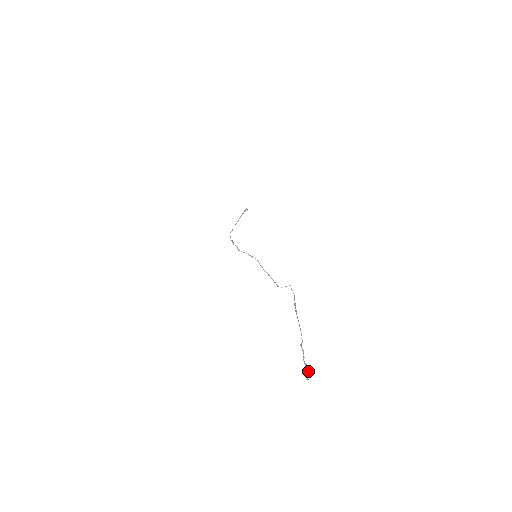
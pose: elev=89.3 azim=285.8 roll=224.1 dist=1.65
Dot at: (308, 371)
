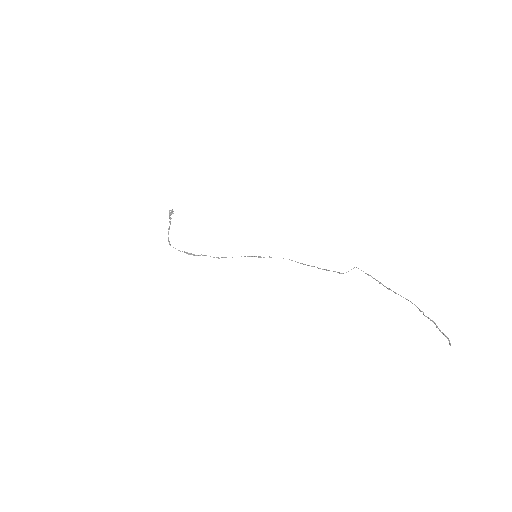
Dot at: (447, 337)
